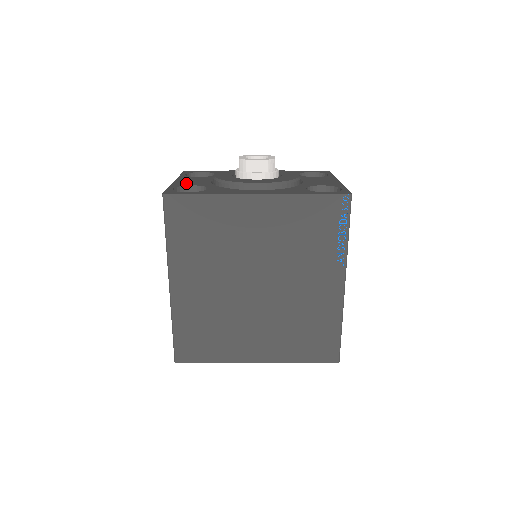
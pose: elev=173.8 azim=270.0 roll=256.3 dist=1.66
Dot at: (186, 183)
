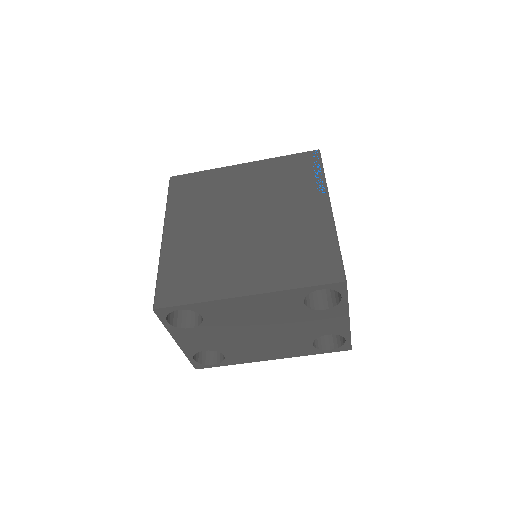
Dot at: occluded
